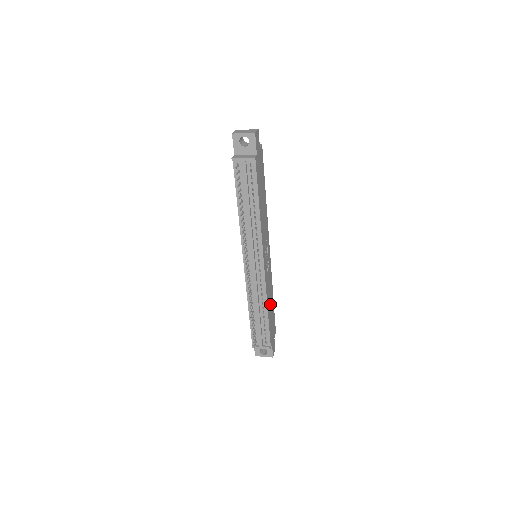
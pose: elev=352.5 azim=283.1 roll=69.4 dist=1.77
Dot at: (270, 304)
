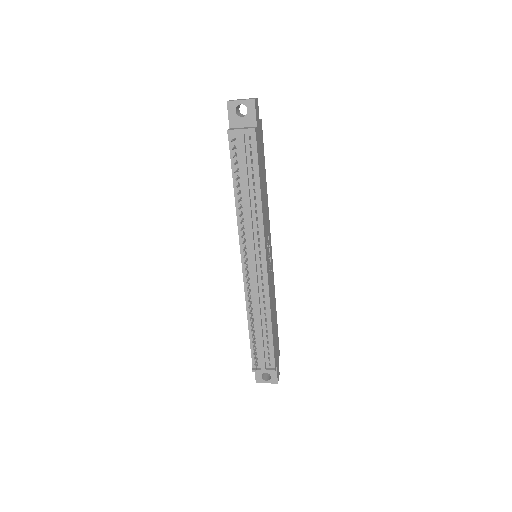
Dot at: (273, 316)
